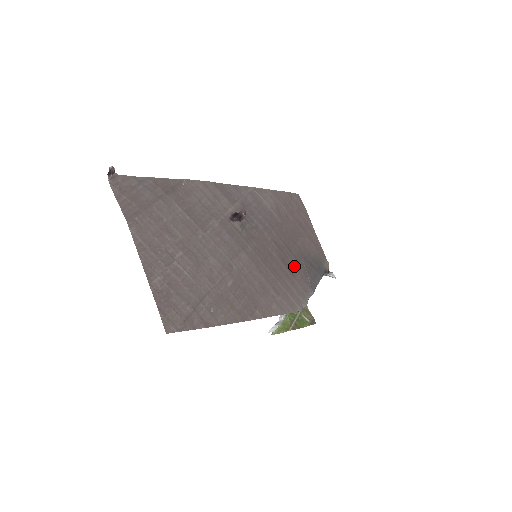
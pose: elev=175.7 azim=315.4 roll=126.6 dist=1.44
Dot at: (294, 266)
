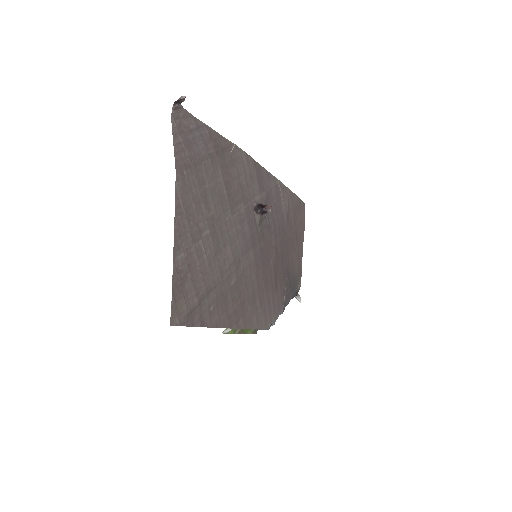
Dot at: (280, 279)
